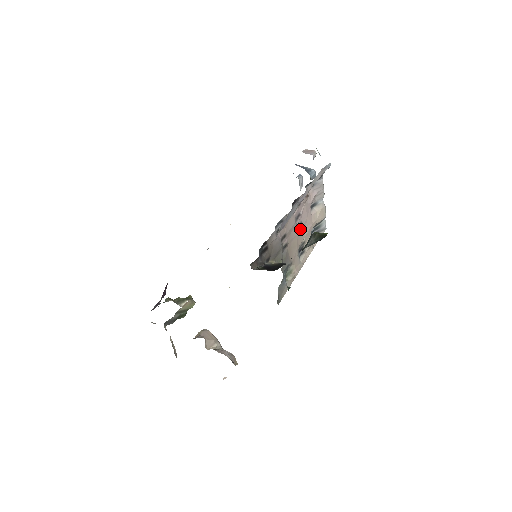
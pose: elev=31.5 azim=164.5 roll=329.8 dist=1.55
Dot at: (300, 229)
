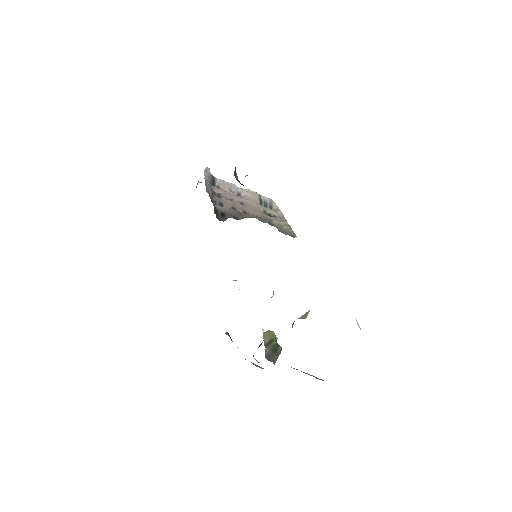
Dot at: (246, 205)
